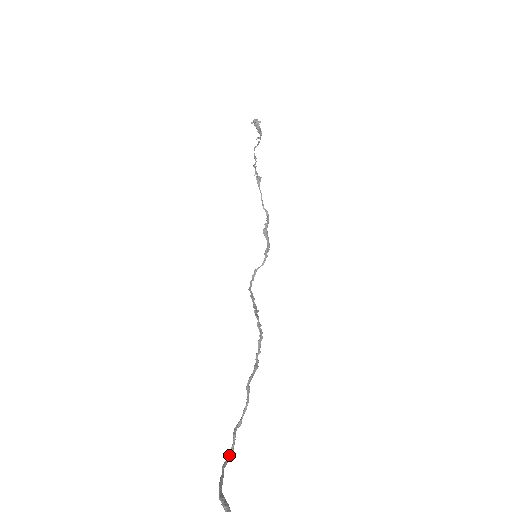
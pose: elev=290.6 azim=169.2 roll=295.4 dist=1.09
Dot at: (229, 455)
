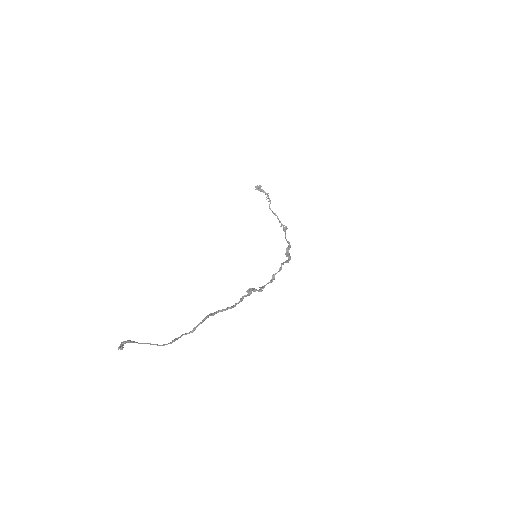
Dot at: (171, 342)
